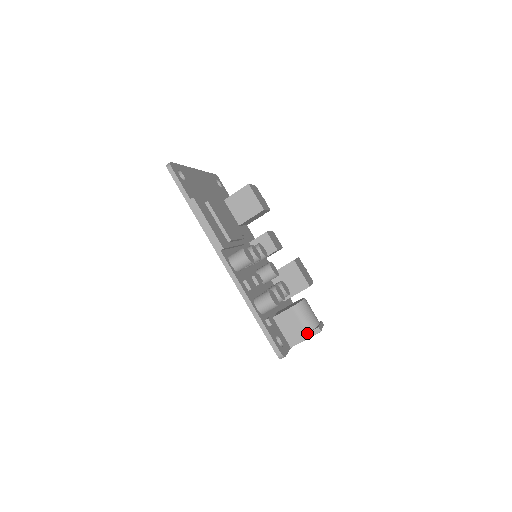
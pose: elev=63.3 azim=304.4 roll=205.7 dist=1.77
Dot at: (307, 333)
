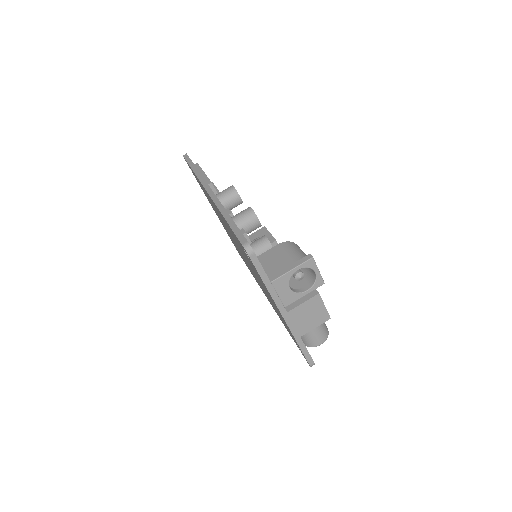
Dot at: (295, 262)
